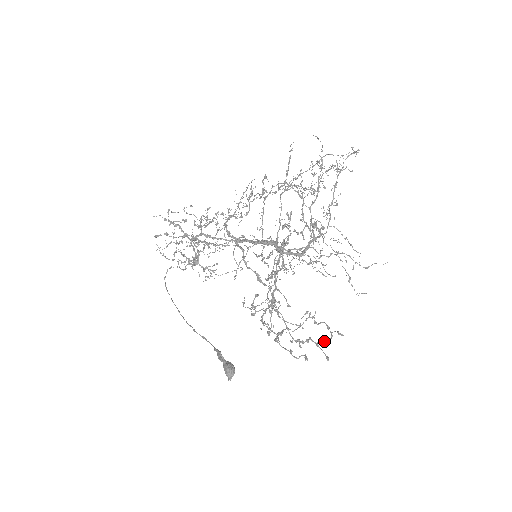
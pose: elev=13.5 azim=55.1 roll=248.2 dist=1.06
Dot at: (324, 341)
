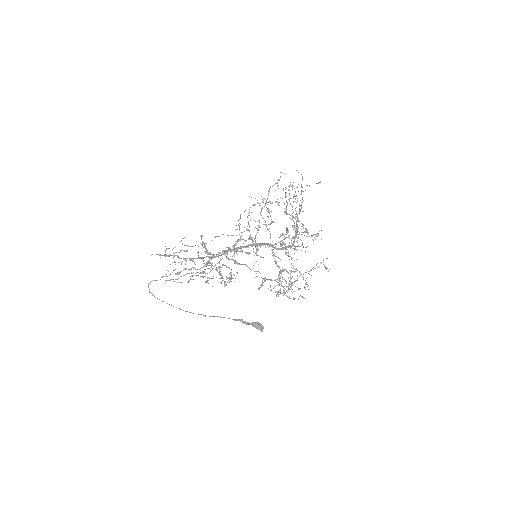
Dot at: occluded
